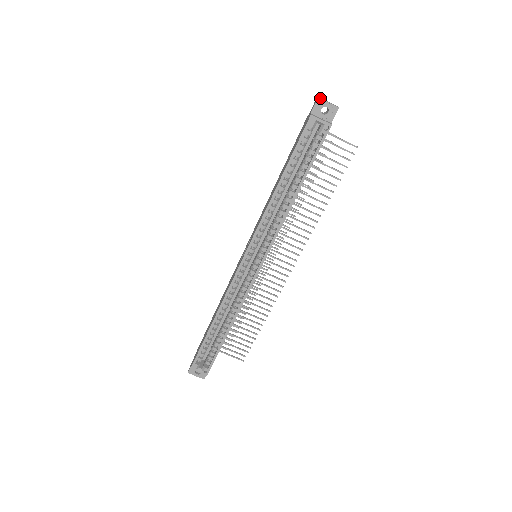
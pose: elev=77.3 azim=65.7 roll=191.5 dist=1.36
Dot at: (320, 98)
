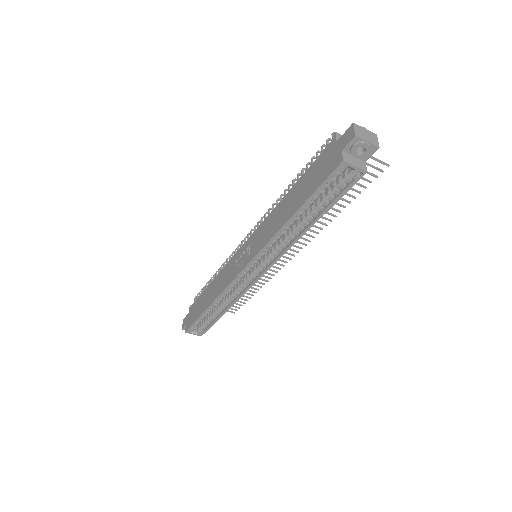
Dot at: (358, 136)
